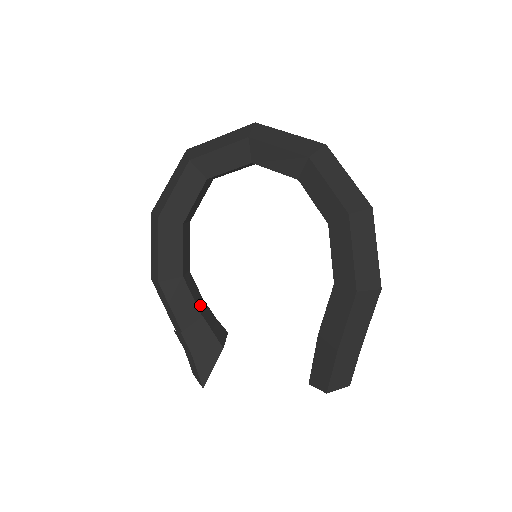
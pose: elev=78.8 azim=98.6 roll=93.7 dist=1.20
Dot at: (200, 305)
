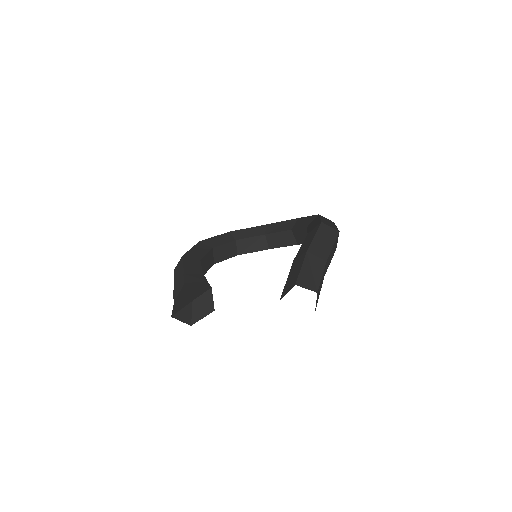
Dot at: occluded
